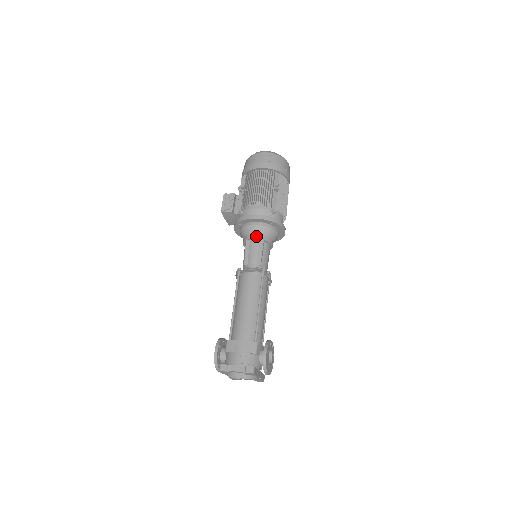
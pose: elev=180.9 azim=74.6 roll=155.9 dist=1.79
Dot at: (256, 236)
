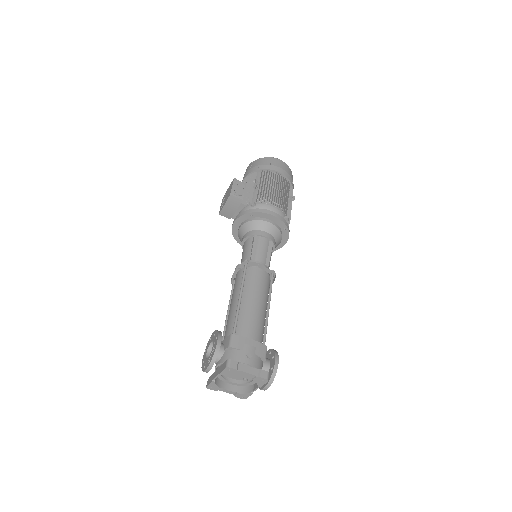
Dot at: (268, 235)
